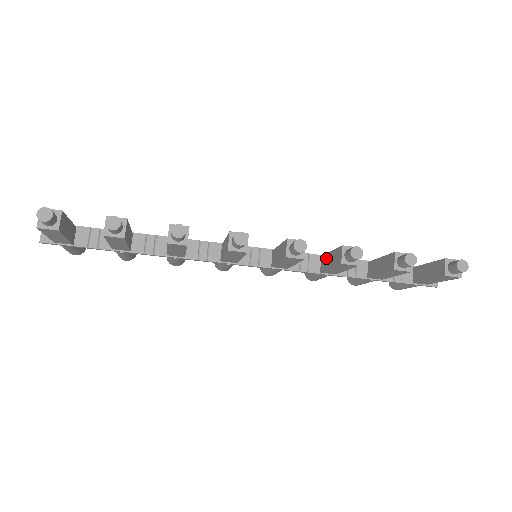
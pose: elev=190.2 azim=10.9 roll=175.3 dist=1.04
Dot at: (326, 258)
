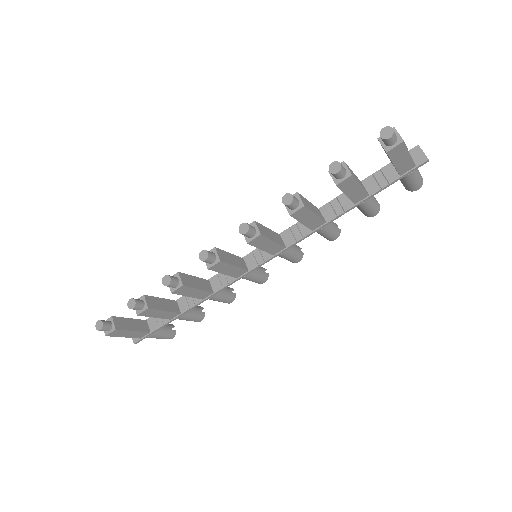
Dot at: occluded
